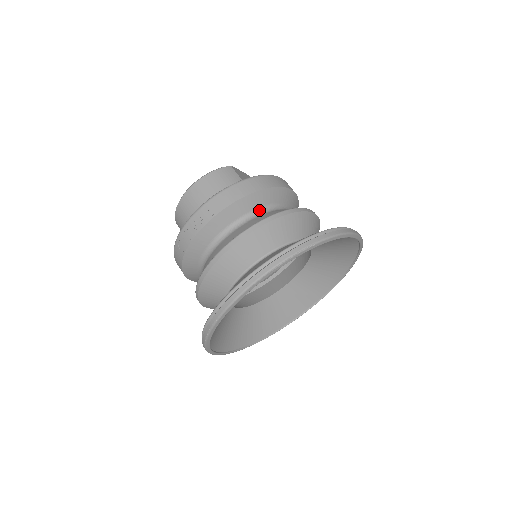
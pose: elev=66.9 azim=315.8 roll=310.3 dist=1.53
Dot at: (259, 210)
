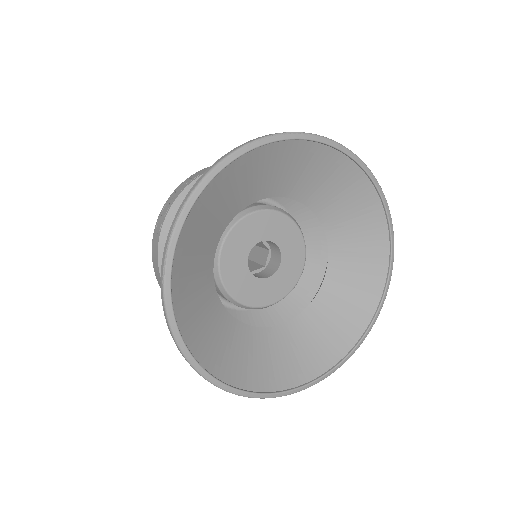
Dot at: occluded
